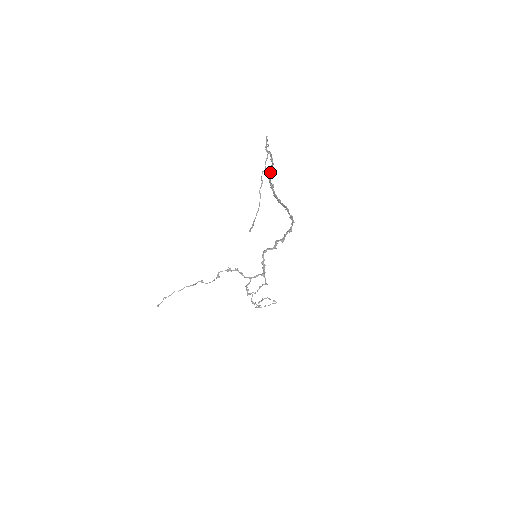
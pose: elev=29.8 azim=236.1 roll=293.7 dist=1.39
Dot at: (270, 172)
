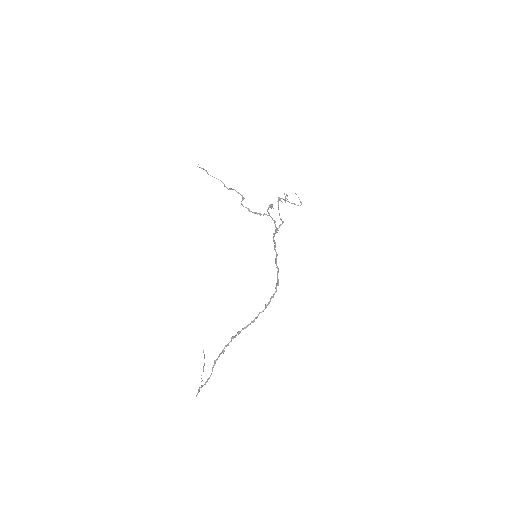
Dot at: (213, 367)
